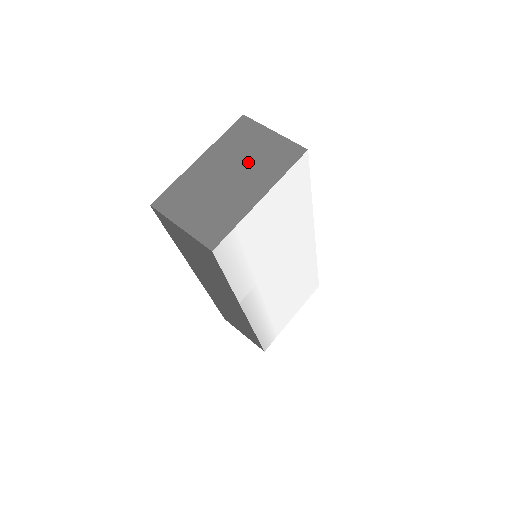
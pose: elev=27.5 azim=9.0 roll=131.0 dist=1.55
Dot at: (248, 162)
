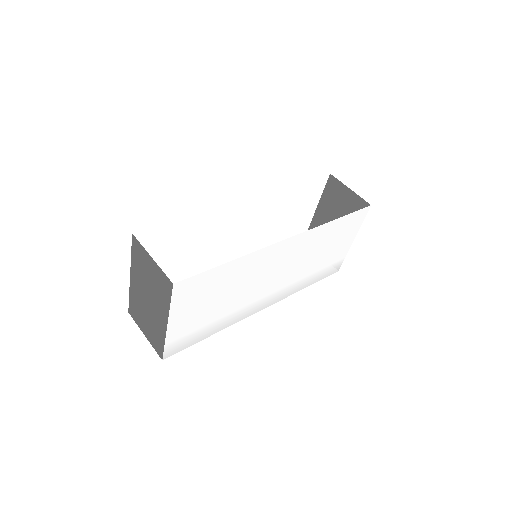
Dot at: (150, 288)
